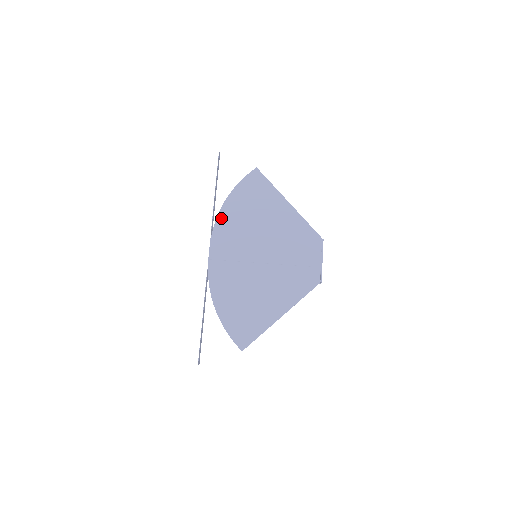
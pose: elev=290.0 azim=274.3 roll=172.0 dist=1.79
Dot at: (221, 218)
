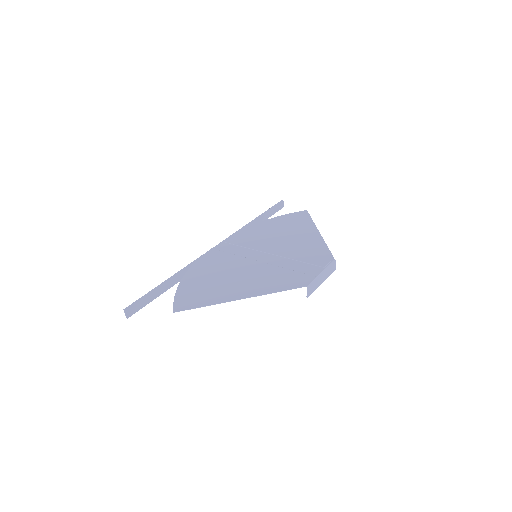
Dot at: (248, 229)
